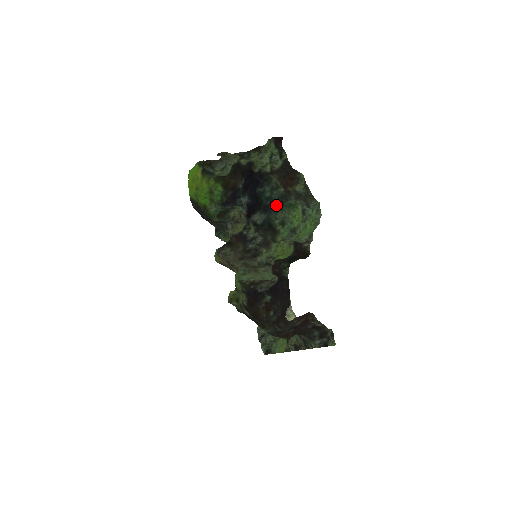
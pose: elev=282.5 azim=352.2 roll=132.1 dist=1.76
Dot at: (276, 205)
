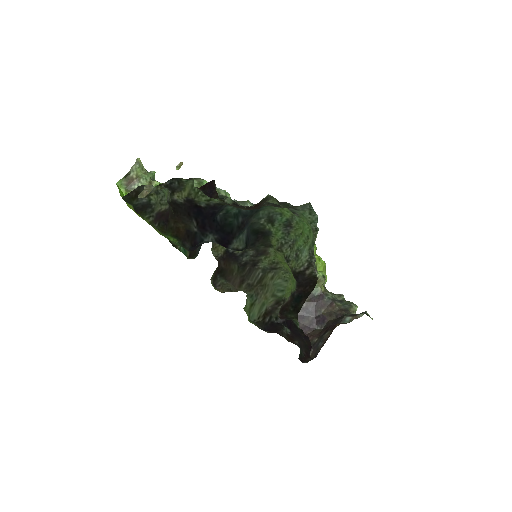
Dot at: (252, 214)
